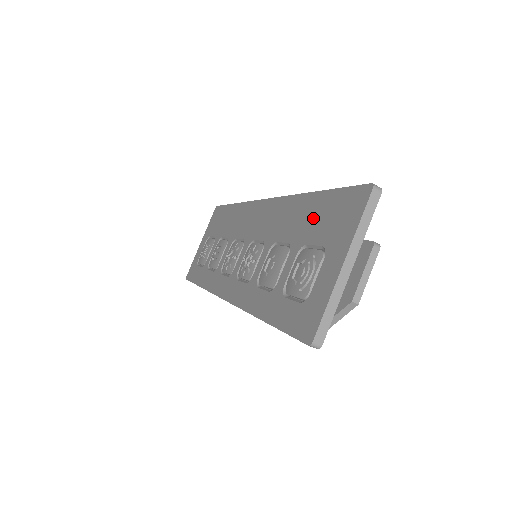
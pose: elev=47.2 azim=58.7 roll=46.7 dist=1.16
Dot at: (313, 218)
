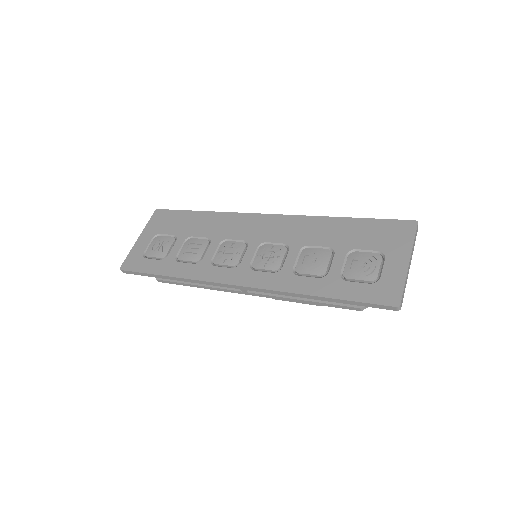
Dot at: (356, 233)
